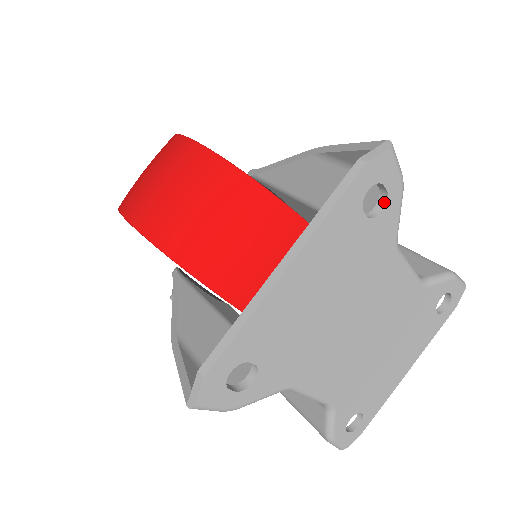
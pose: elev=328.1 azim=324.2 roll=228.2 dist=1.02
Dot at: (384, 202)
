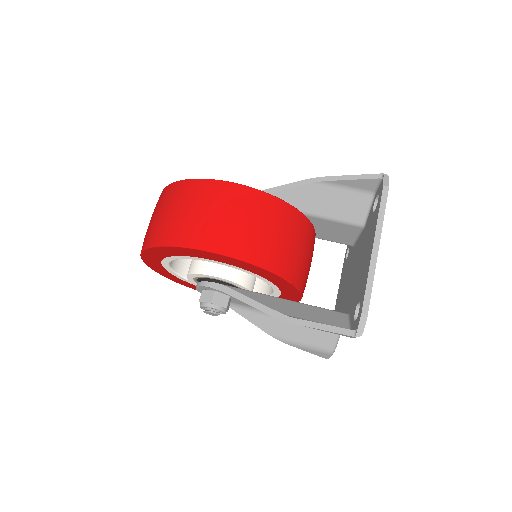
Dot at: occluded
